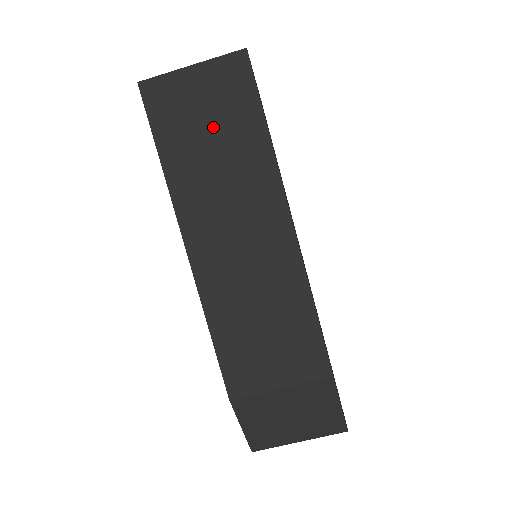
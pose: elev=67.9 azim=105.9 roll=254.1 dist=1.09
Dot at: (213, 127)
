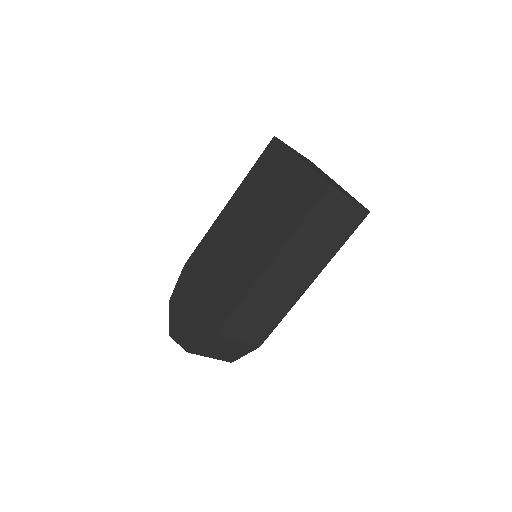
Dot at: (330, 229)
